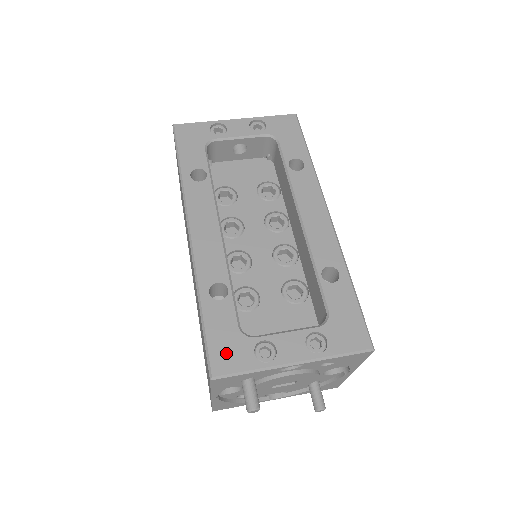
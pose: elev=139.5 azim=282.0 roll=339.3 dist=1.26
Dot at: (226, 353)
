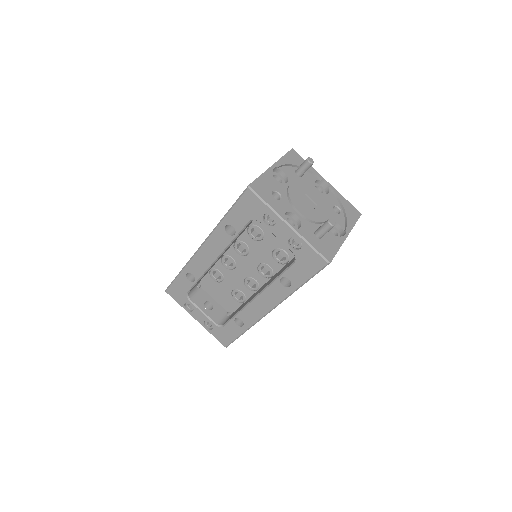
Dot at: (176, 293)
